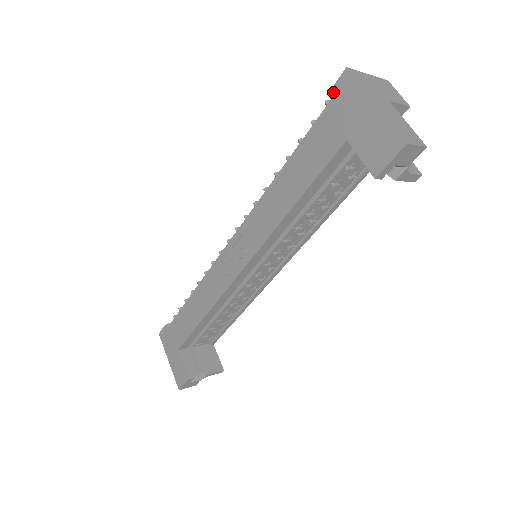
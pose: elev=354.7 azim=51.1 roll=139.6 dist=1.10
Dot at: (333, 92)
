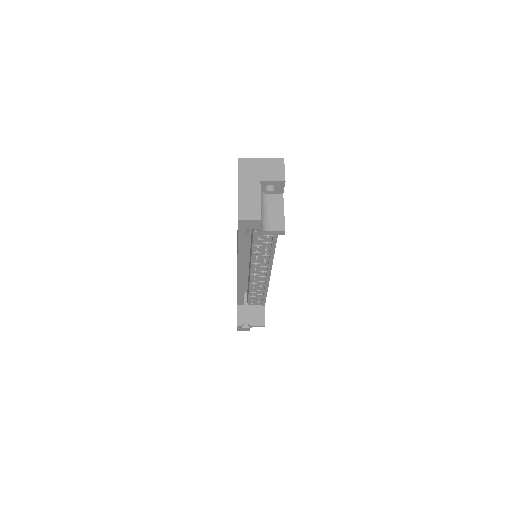
Dot at: occluded
